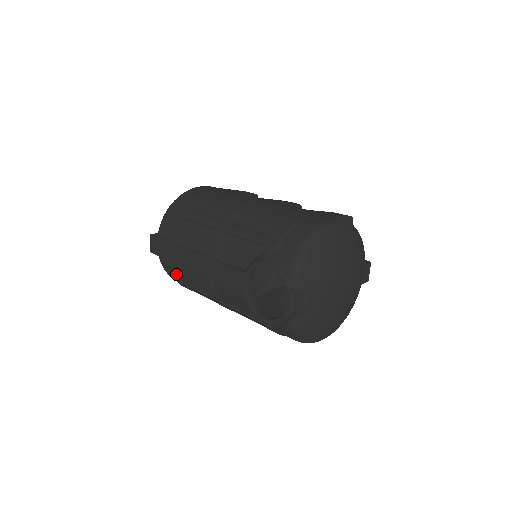
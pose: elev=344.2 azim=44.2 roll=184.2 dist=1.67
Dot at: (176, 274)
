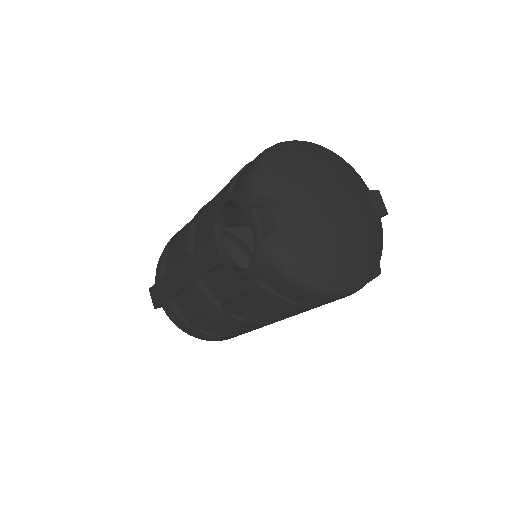
Dot at: (178, 314)
